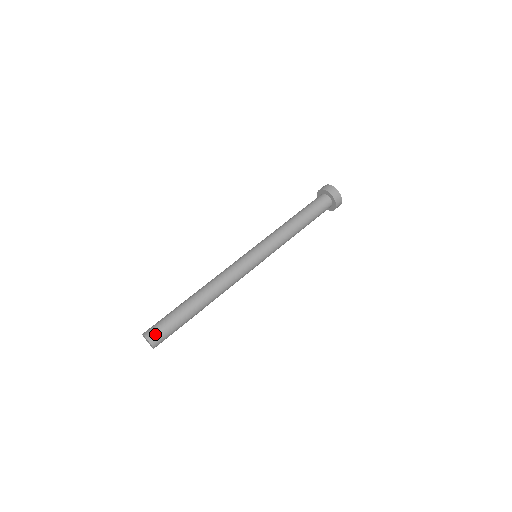
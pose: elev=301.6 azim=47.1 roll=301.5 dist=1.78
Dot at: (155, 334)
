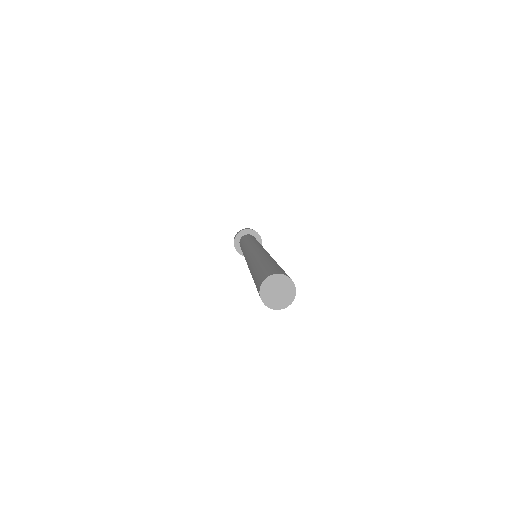
Dot at: (264, 276)
